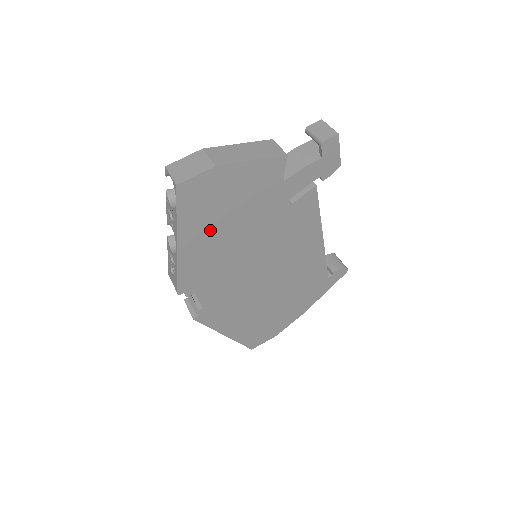
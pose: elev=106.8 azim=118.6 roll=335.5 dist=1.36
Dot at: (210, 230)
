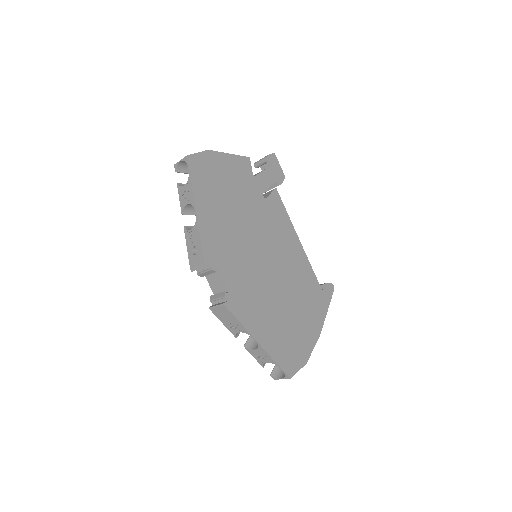
Dot at: (216, 202)
